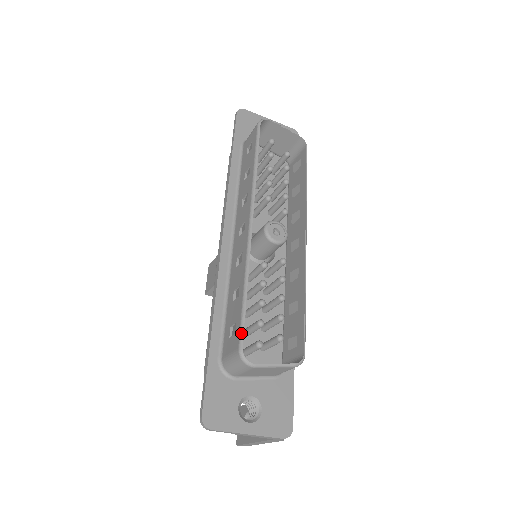
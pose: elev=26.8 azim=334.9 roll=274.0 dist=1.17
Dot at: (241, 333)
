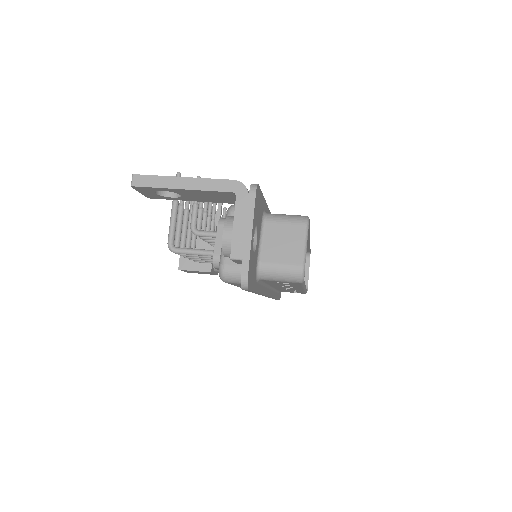
Dot at: occluded
